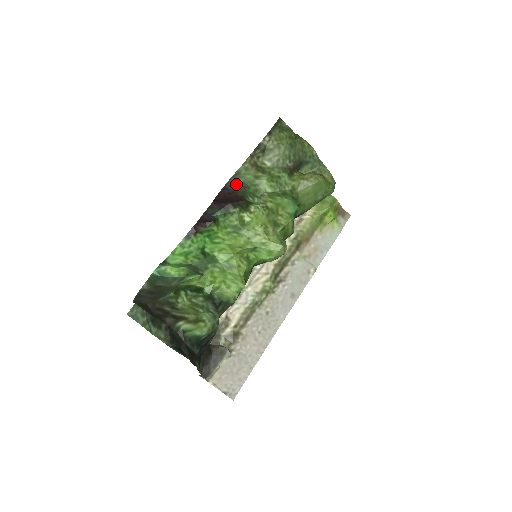
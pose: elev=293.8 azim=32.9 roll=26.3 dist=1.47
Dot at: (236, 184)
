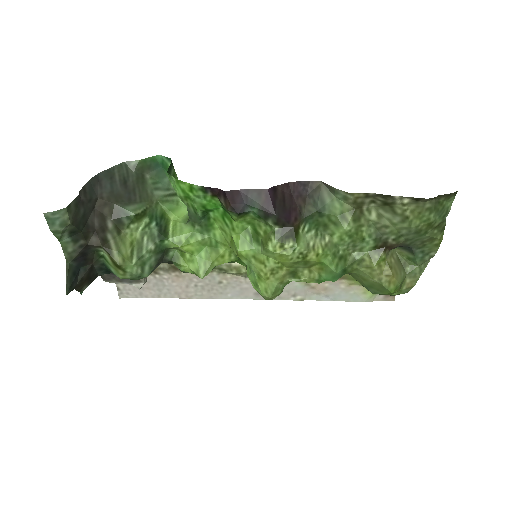
Dot at: (318, 195)
